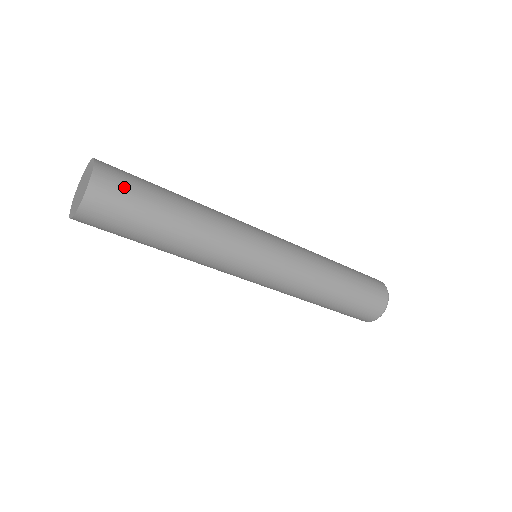
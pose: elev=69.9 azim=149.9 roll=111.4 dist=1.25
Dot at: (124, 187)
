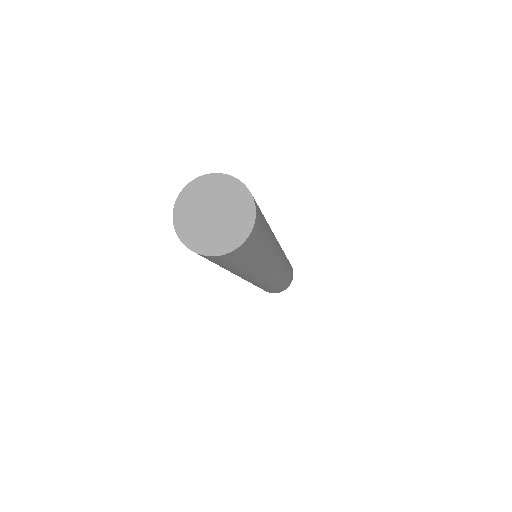
Dot at: (260, 234)
